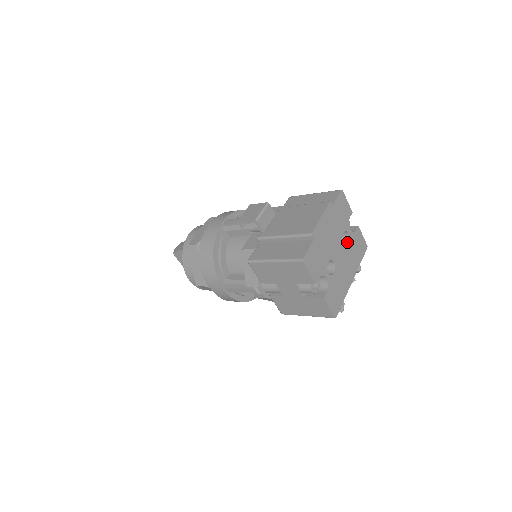
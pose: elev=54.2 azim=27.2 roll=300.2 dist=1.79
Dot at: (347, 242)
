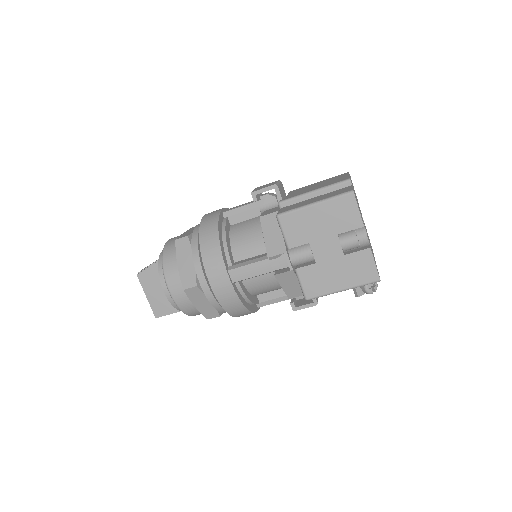
Dot at: occluded
